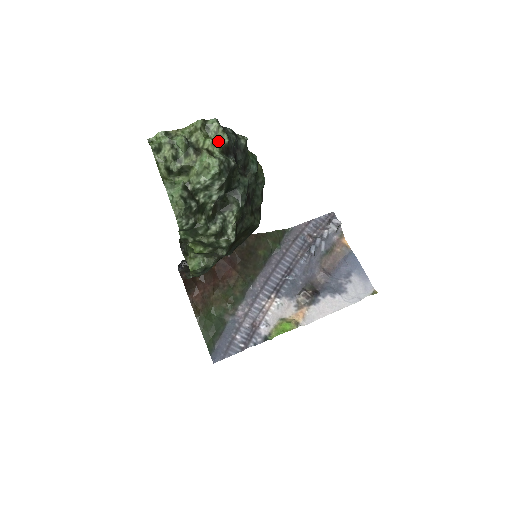
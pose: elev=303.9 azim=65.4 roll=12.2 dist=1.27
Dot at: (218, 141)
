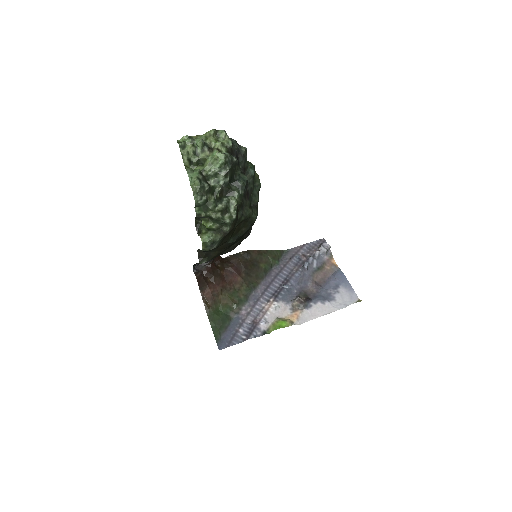
Dot at: (225, 144)
